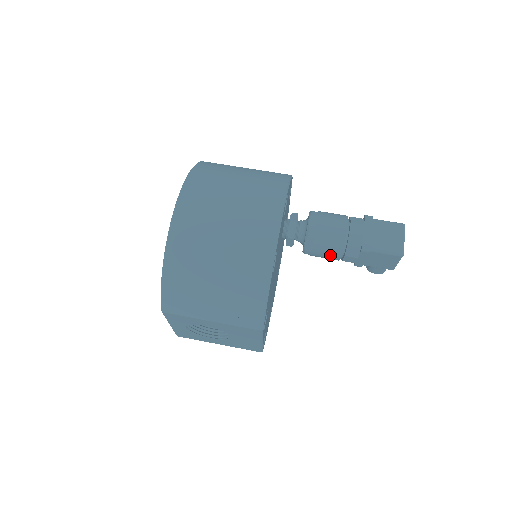
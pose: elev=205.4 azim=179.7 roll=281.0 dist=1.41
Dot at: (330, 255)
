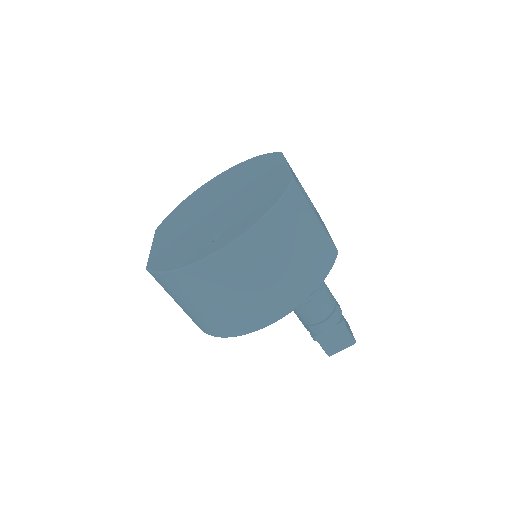
Dot at: occluded
